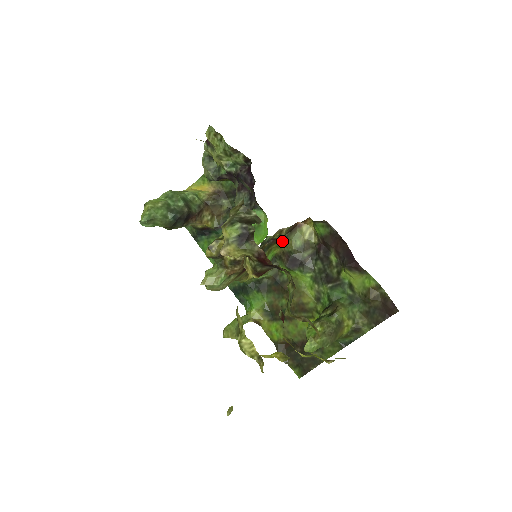
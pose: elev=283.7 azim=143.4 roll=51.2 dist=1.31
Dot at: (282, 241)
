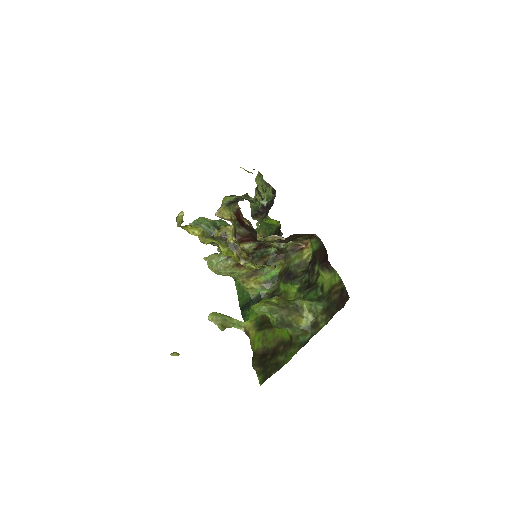
Dot at: (285, 259)
